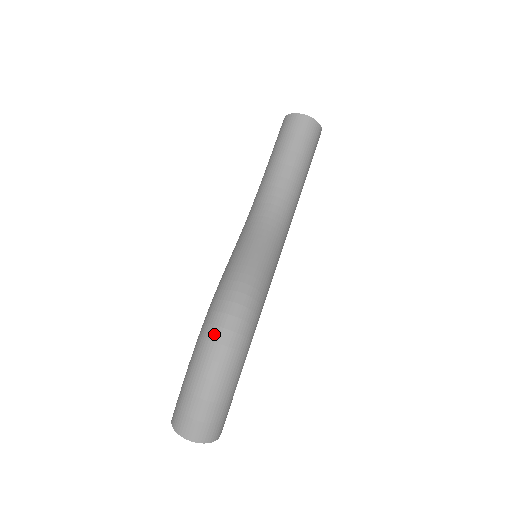
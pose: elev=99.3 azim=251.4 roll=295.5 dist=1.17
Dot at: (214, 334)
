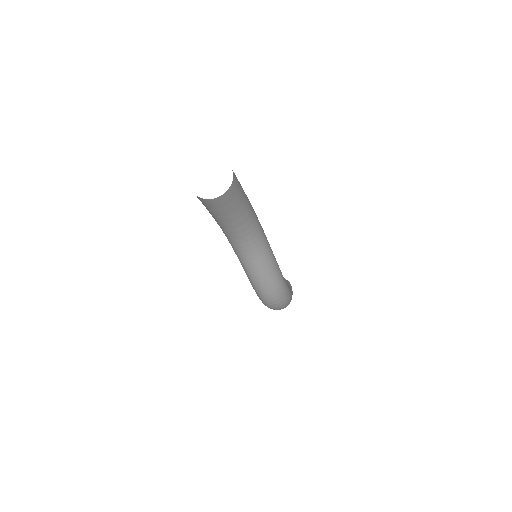
Dot at: (273, 308)
